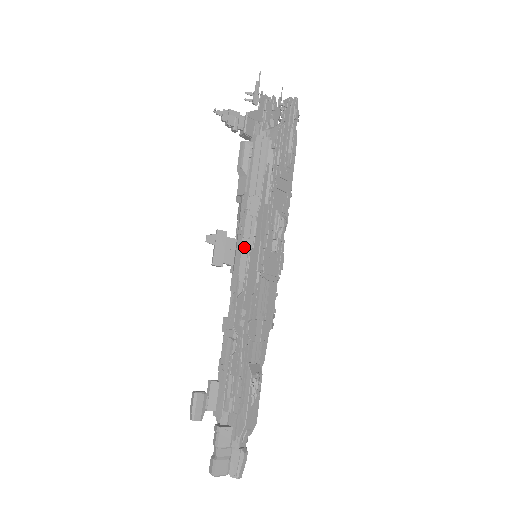
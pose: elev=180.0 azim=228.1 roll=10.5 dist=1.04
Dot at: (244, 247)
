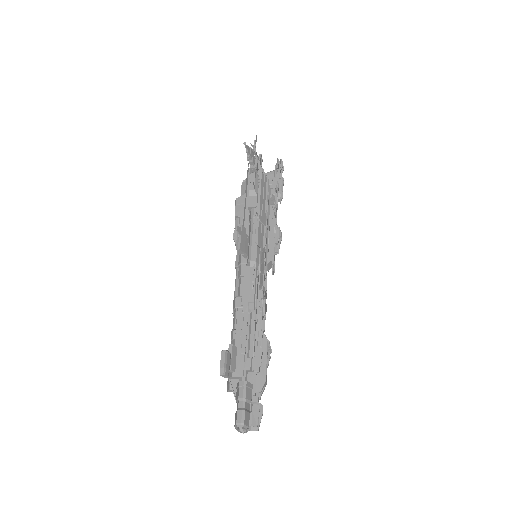
Dot at: (259, 243)
